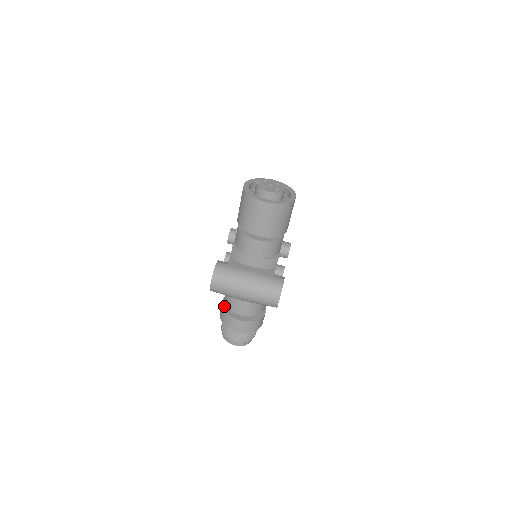
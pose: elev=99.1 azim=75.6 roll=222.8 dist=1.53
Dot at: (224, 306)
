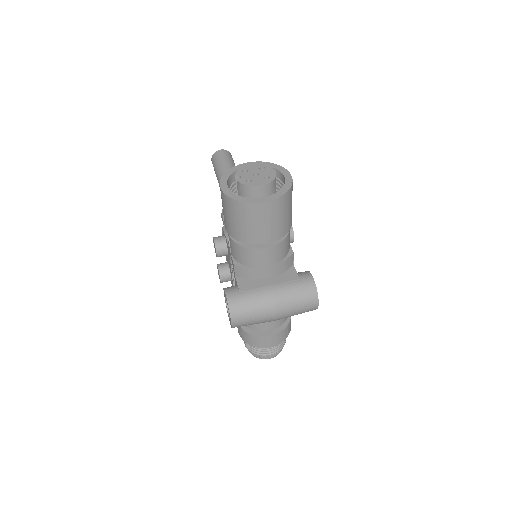
Dot at: (243, 327)
